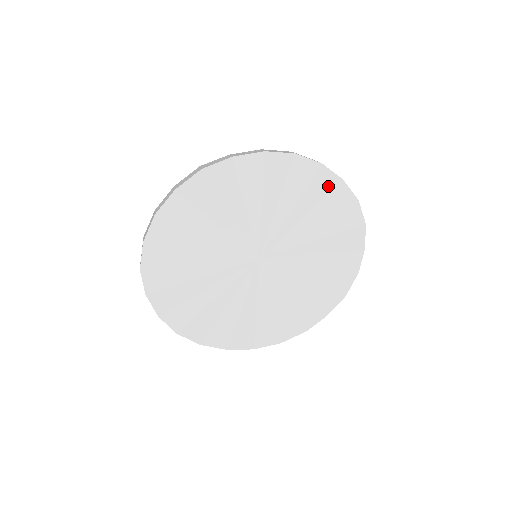
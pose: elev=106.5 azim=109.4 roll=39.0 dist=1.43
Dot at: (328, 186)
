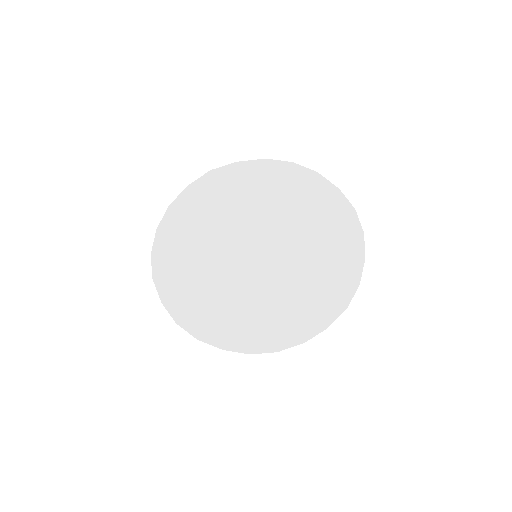
Dot at: (324, 193)
